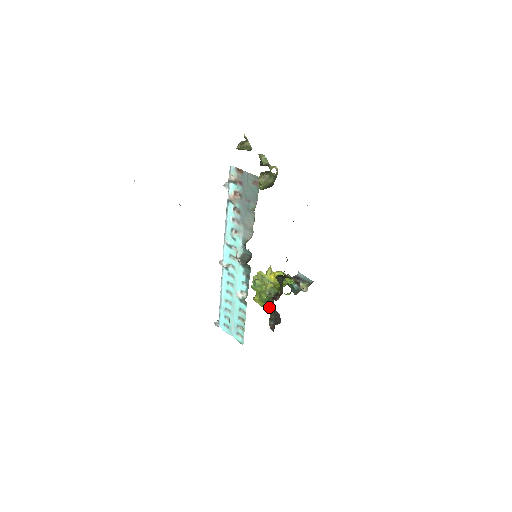
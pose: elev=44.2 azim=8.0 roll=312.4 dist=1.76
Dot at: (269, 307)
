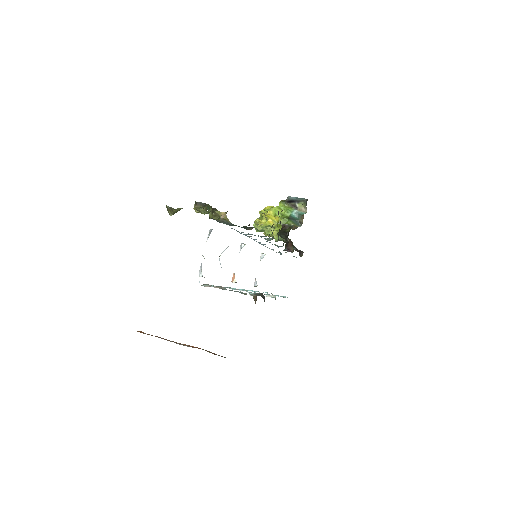
Dot at: occluded
